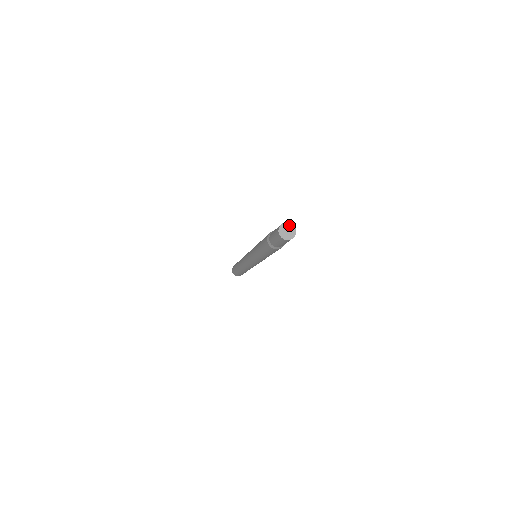
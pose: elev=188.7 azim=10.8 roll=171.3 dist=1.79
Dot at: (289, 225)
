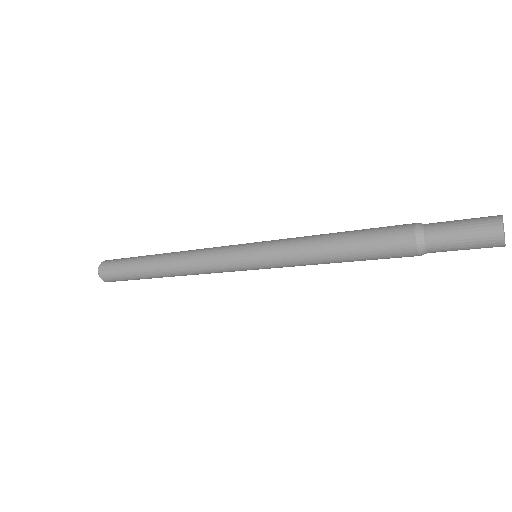
Dot at: (503, 224)
